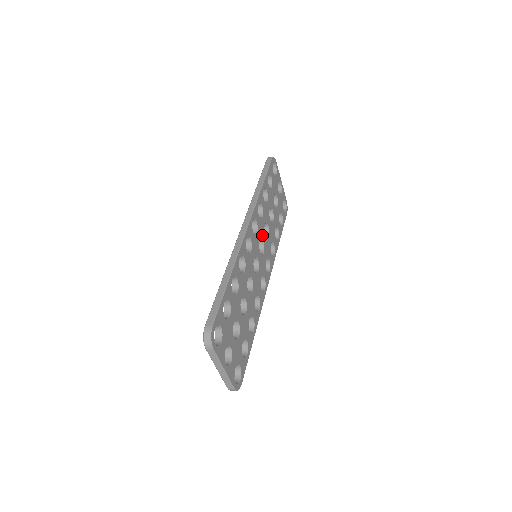
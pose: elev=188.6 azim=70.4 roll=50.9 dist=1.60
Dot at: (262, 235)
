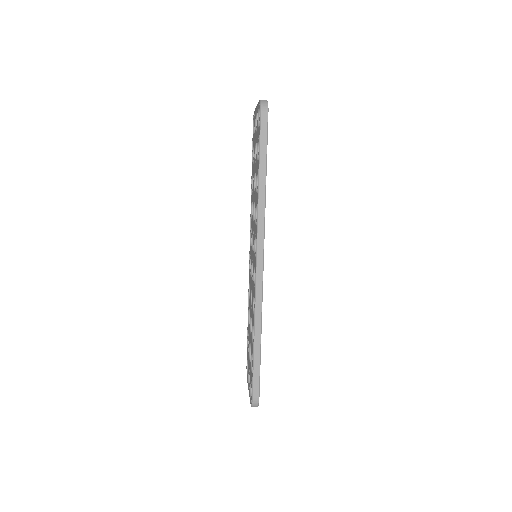
Dot at: occluded
